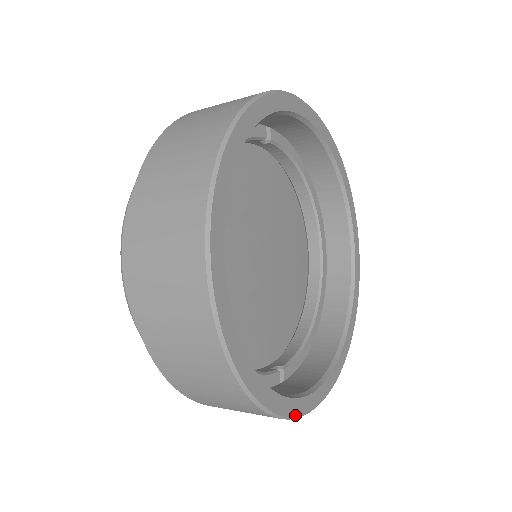
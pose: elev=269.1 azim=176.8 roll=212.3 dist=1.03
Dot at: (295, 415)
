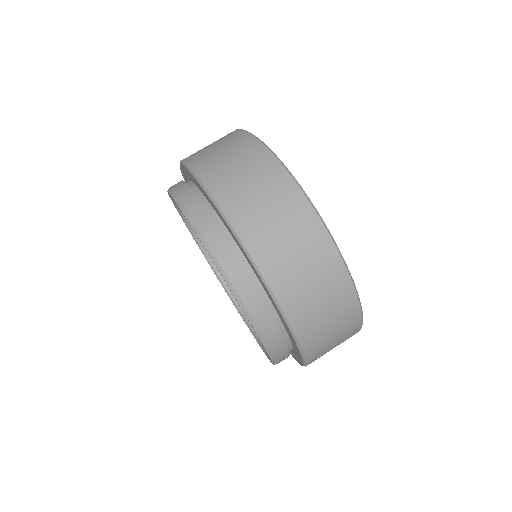
Dot at: (362, 316)
